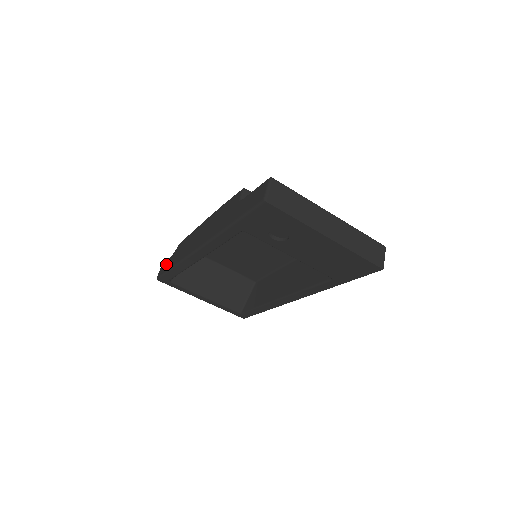
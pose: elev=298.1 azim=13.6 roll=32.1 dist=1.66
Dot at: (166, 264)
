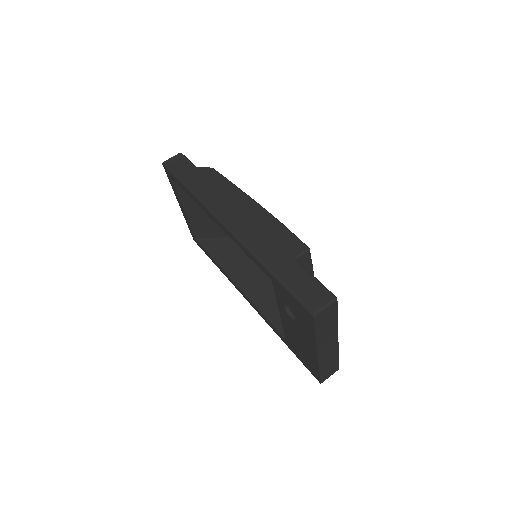
Dot at: (183, 166)
